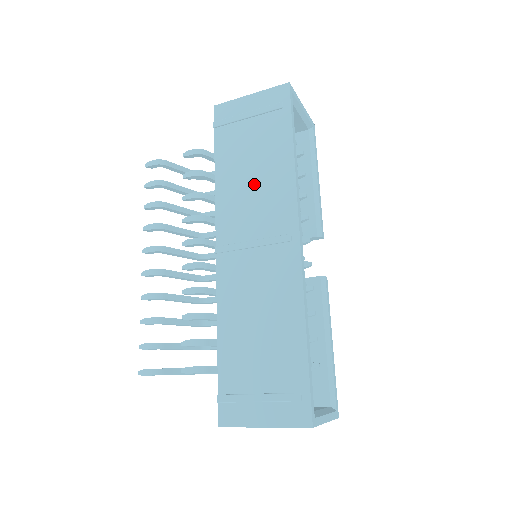
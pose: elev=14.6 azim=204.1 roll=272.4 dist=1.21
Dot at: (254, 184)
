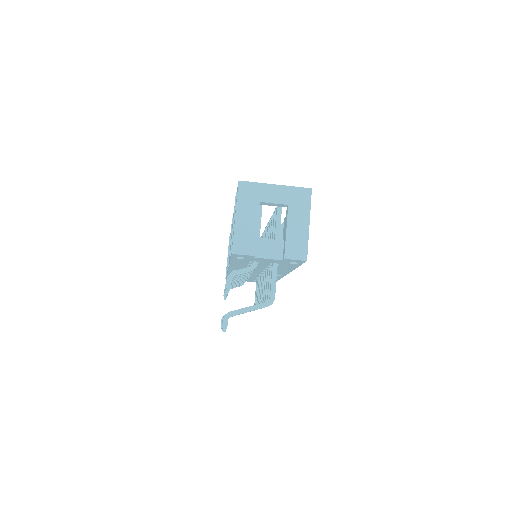
Dot at: occluded
